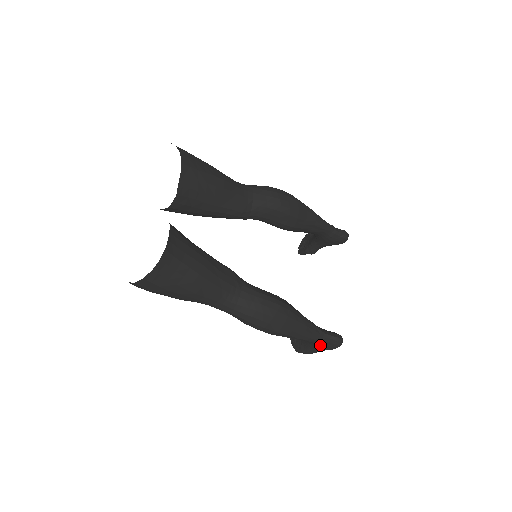
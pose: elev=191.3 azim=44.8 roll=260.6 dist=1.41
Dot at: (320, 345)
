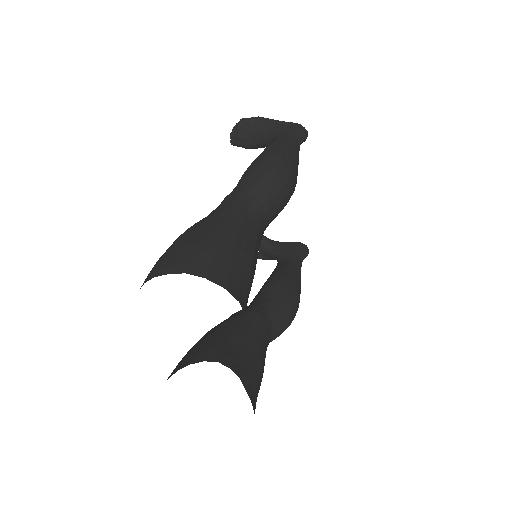
Dot at: occluded
